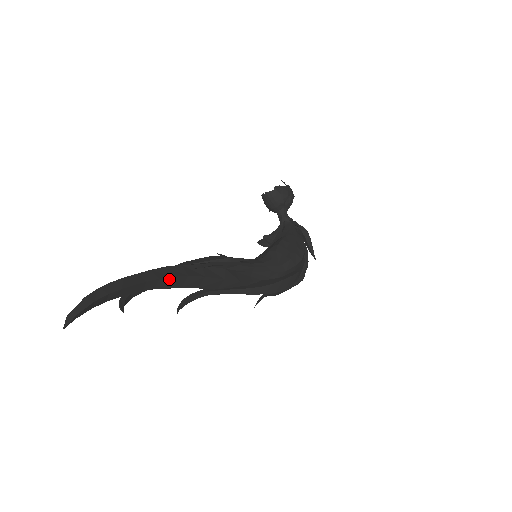
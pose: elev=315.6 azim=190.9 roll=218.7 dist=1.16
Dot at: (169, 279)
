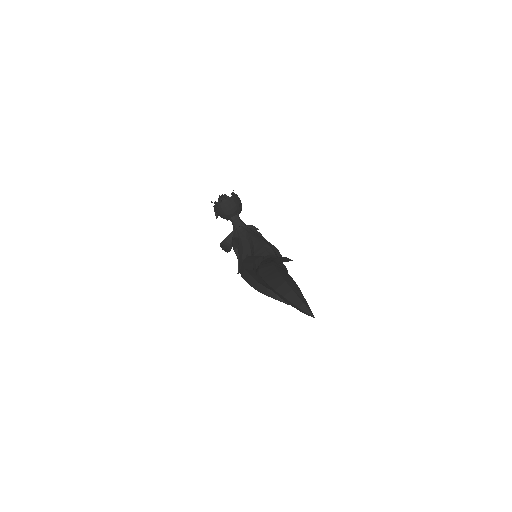
Dot at: occluded
